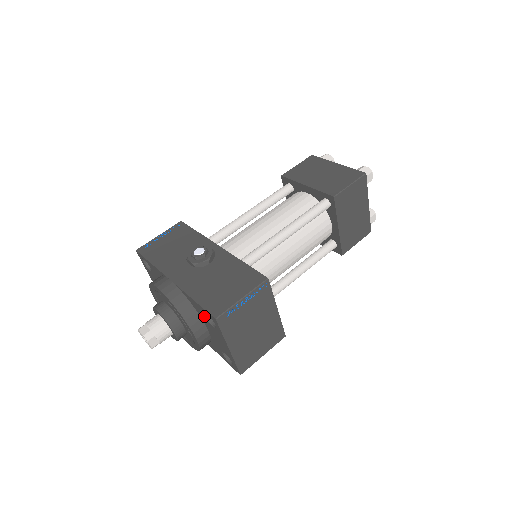
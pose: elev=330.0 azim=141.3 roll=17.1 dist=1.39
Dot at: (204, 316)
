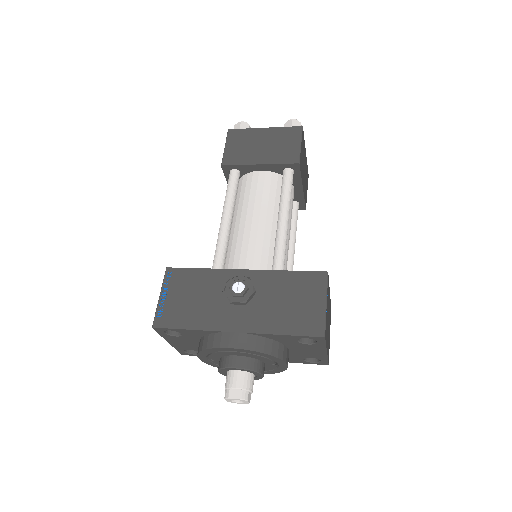
Dot at: (295, 342)
